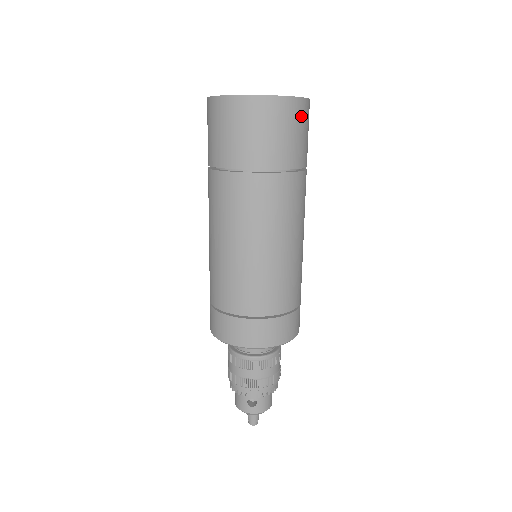
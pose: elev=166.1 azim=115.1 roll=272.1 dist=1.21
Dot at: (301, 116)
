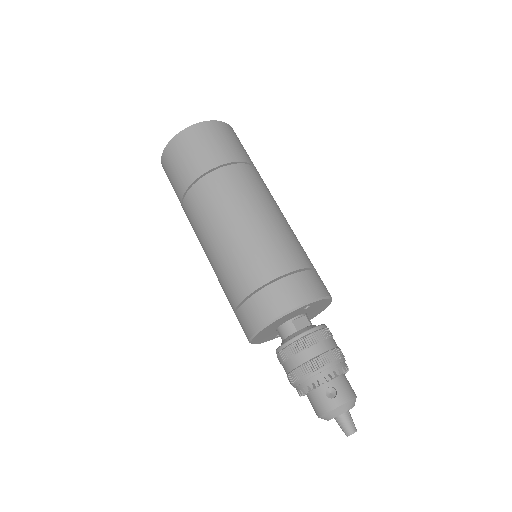
Dot at: (231, 133)
